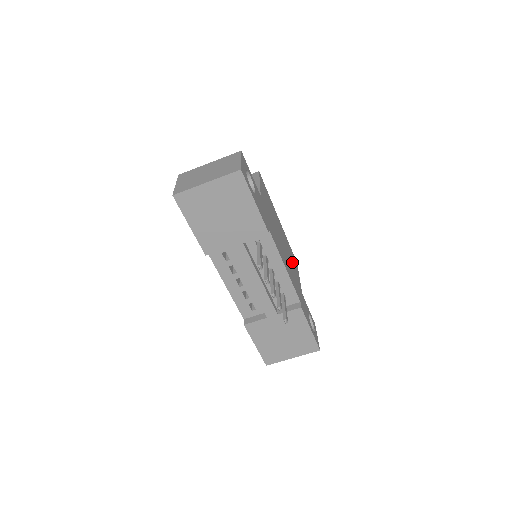
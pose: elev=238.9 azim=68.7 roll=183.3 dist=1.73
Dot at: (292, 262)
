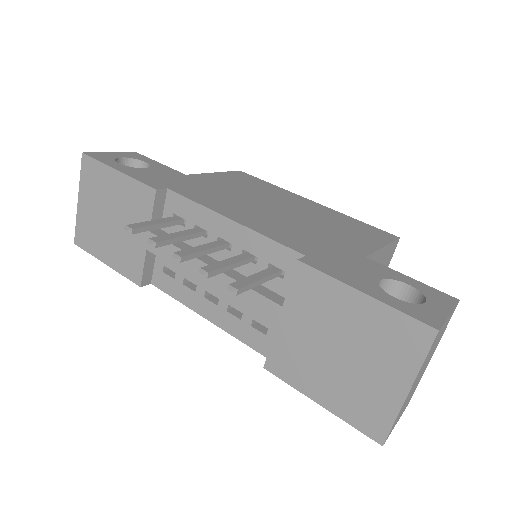
Dot at: (338, 230)
